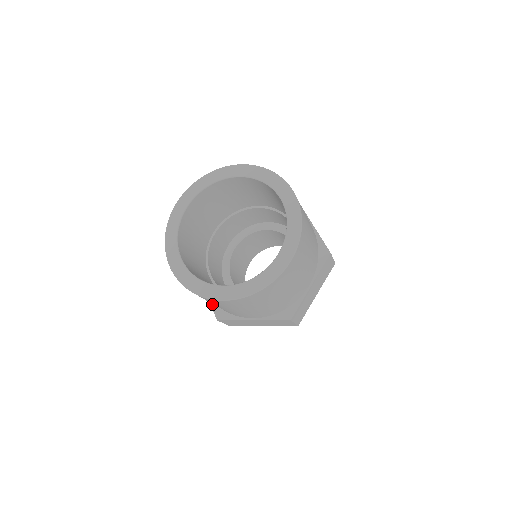
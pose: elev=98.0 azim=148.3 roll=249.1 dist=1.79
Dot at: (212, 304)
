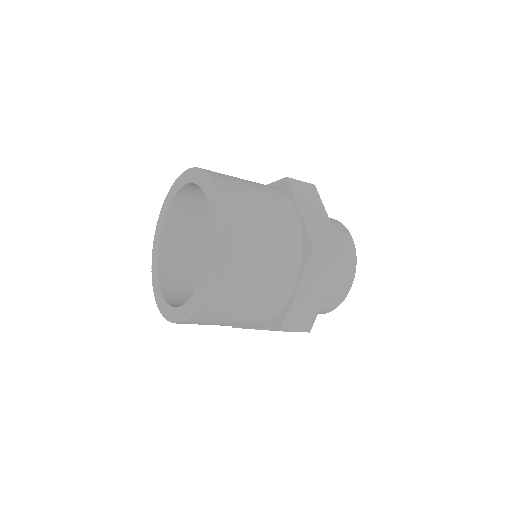
Dot at: occluded
